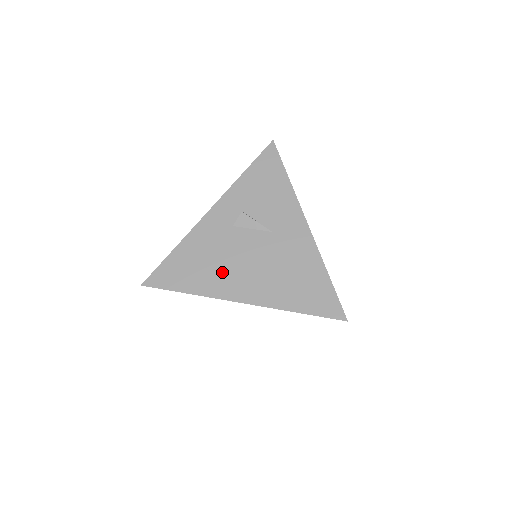
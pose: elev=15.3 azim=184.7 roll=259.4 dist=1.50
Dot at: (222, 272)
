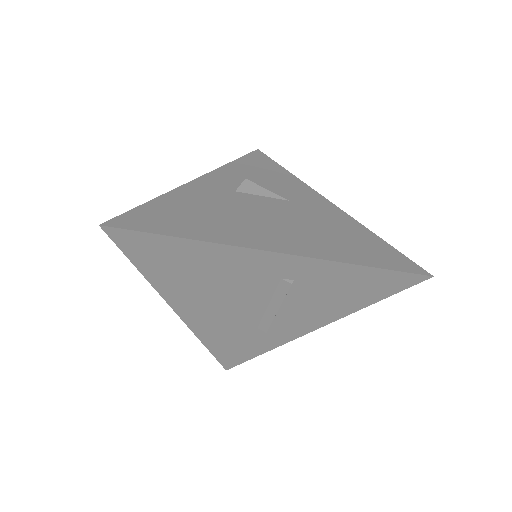
Dot at: (235, 224)
